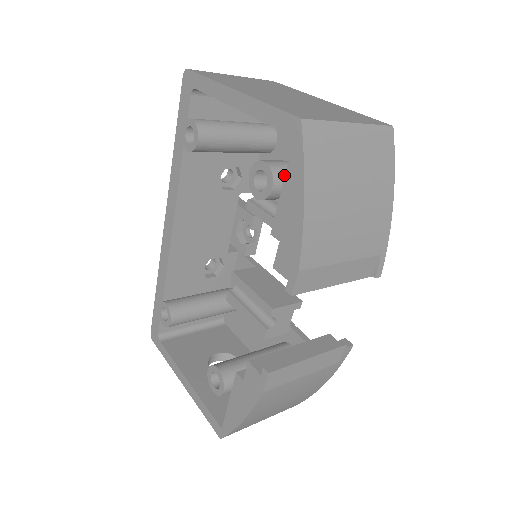
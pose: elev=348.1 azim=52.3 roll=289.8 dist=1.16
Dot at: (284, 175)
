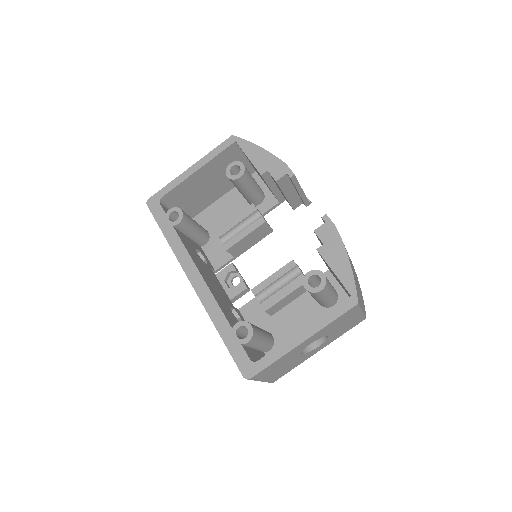
Dot at: occluded
